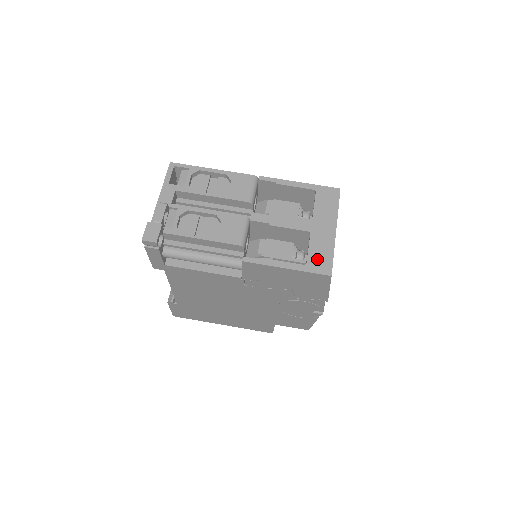
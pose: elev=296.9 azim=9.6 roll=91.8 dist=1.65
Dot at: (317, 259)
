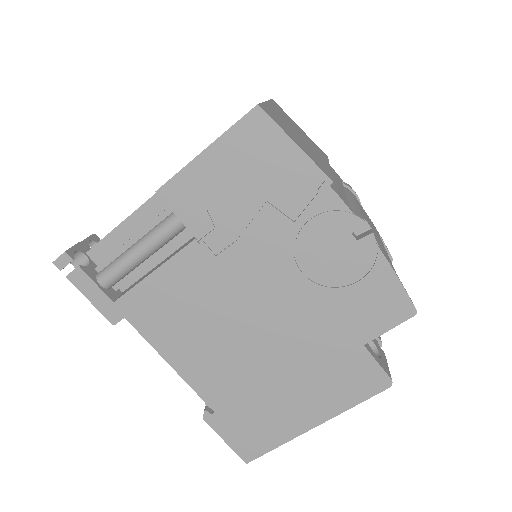
Dot at: occluded
